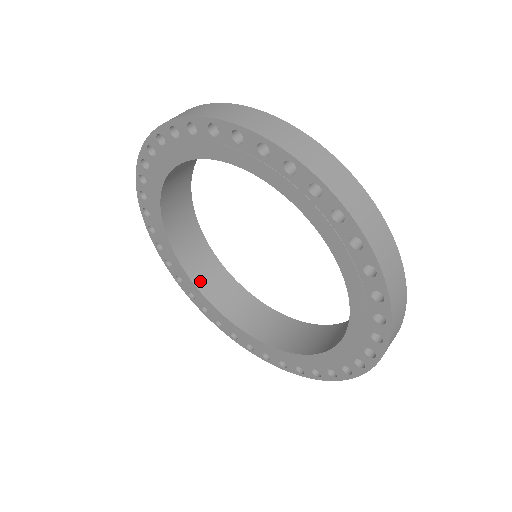
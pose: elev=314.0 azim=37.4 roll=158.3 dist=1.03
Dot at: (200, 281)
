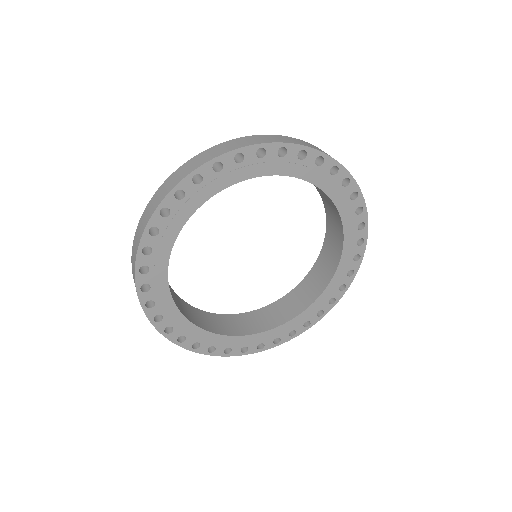
Dot at: (181, 310)
